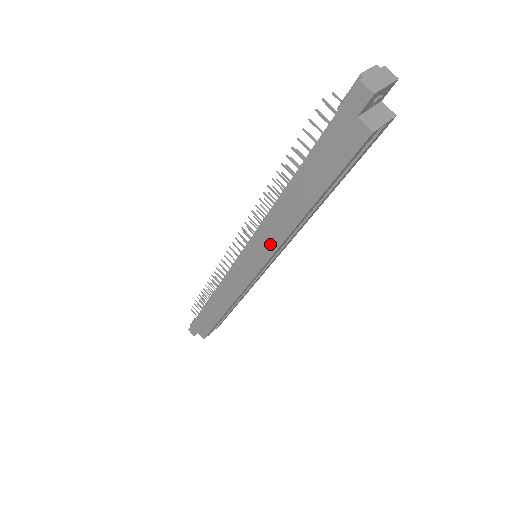
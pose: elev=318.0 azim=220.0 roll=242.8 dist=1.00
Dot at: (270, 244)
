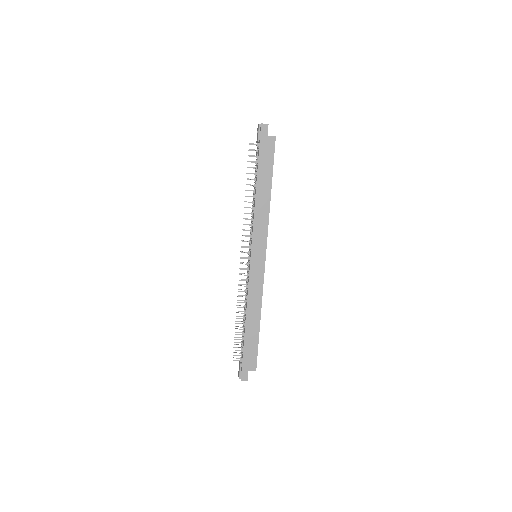
Dot at: (263, 228)
